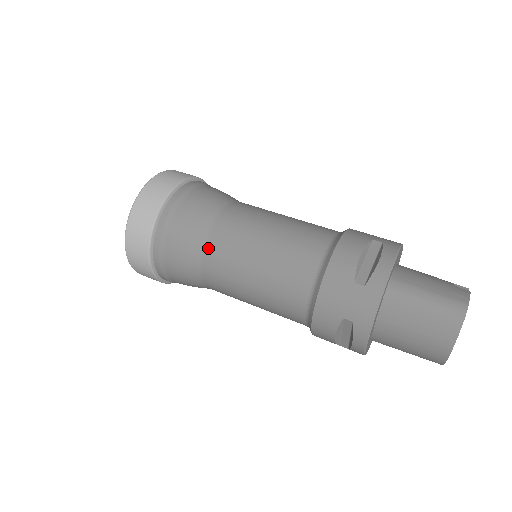
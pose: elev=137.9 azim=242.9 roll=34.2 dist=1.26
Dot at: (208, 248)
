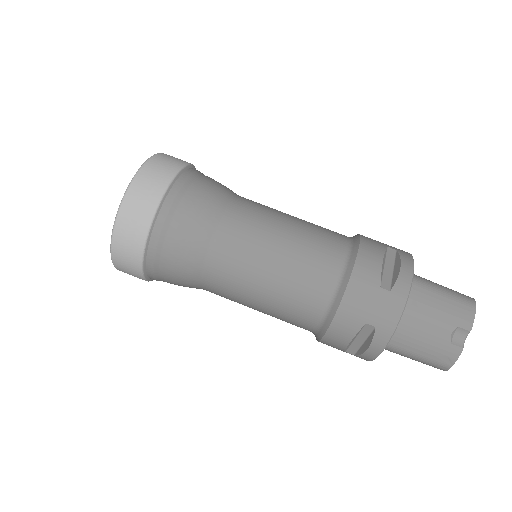
Dot at: occluded
